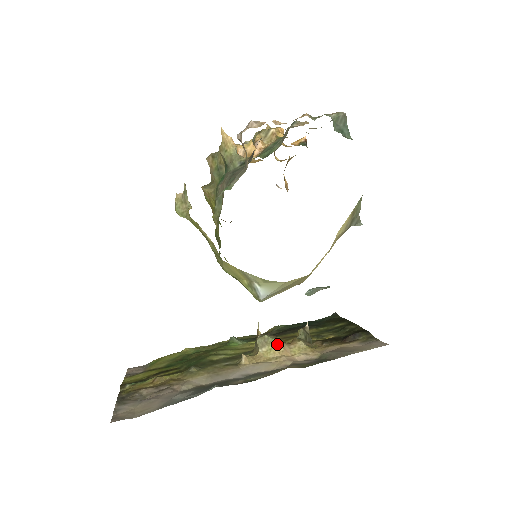
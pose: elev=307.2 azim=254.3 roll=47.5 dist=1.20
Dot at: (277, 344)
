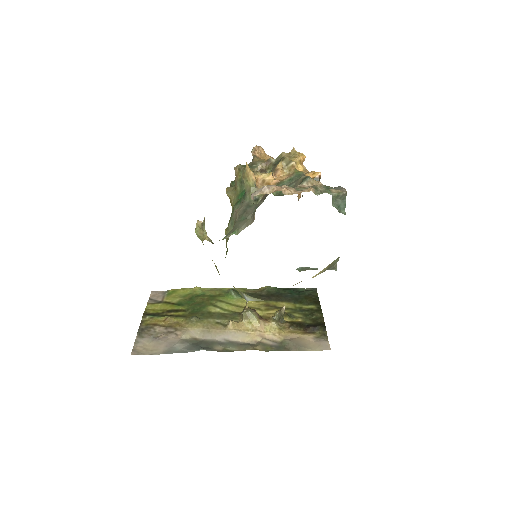
Dot at: (256, 320)
